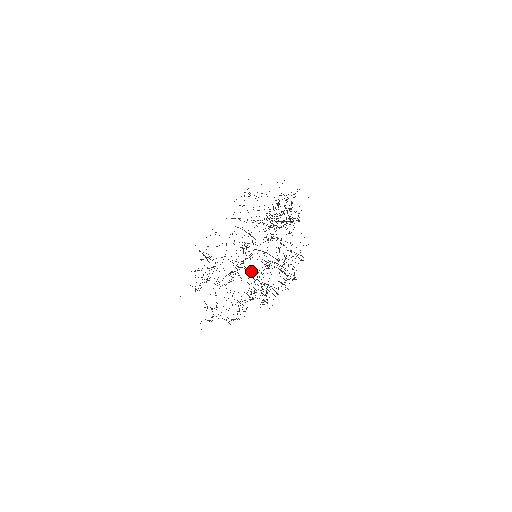
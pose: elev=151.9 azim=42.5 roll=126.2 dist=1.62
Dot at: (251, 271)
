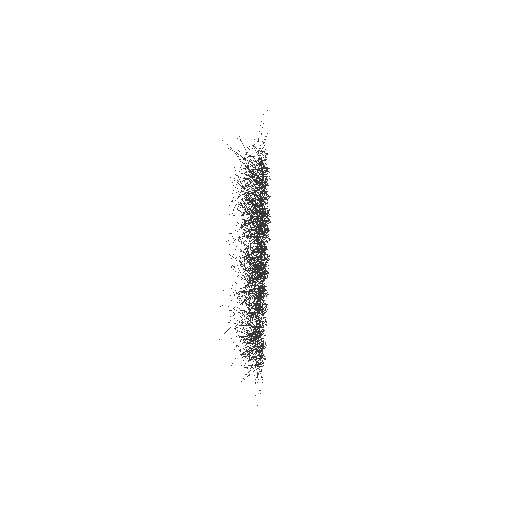
Dot at: occluded
